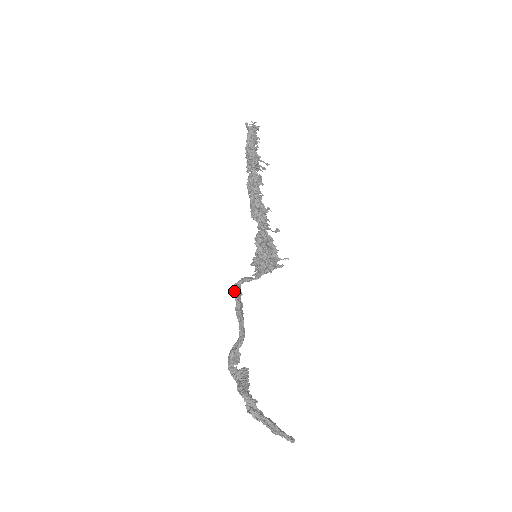
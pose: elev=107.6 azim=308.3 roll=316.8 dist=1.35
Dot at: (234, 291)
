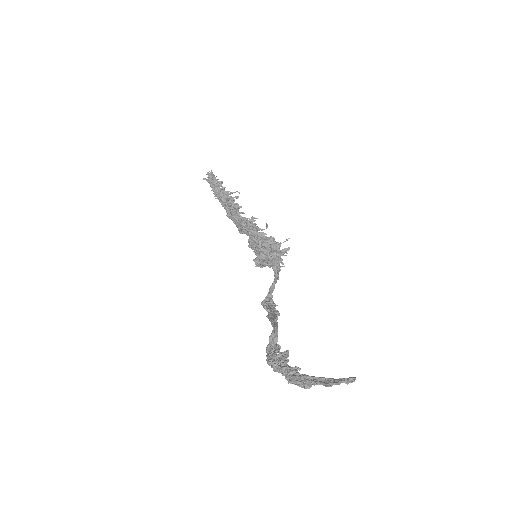
Dot at: (261, 304)
